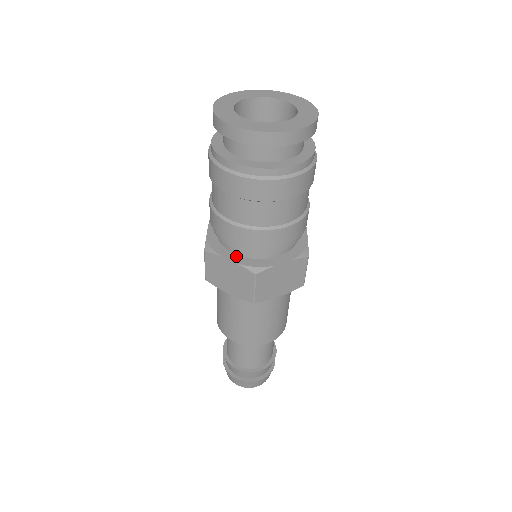
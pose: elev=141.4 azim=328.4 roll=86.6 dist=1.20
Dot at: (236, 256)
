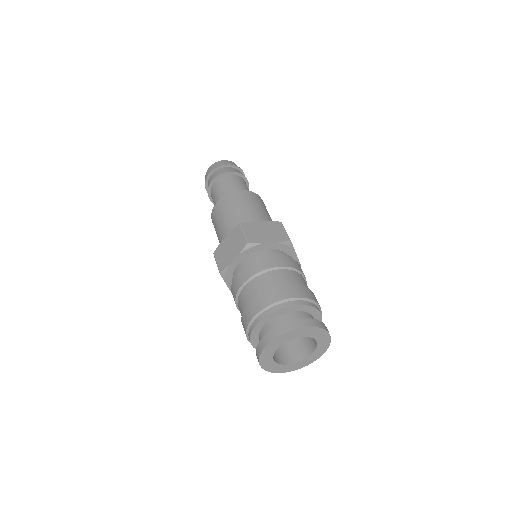
Dot at: occluded
